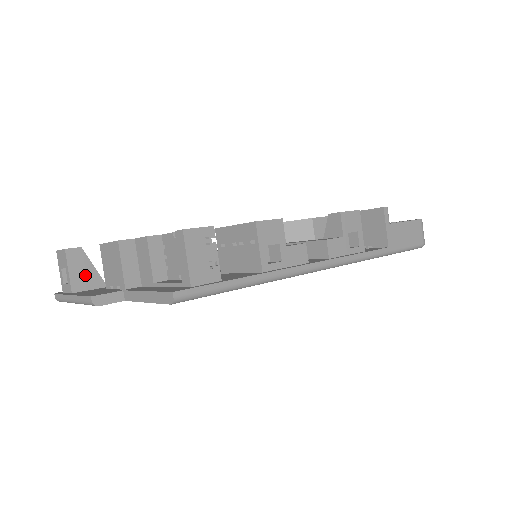
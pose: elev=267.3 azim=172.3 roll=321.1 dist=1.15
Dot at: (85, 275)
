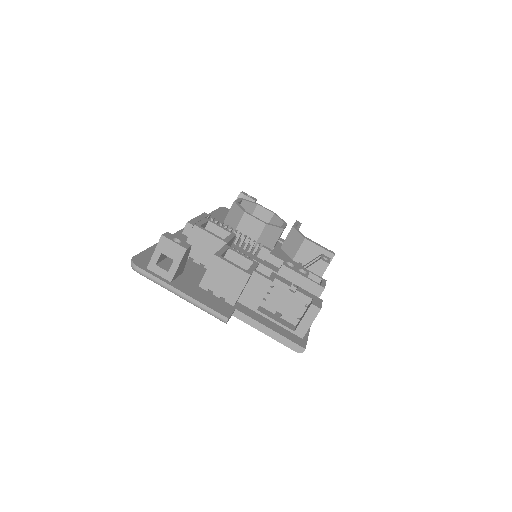
Dot at: (181, 267)
